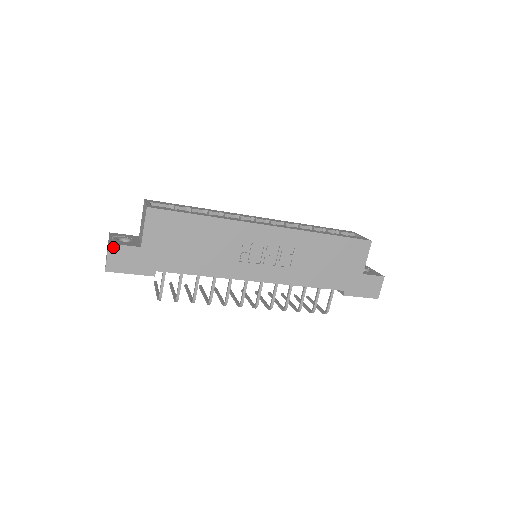
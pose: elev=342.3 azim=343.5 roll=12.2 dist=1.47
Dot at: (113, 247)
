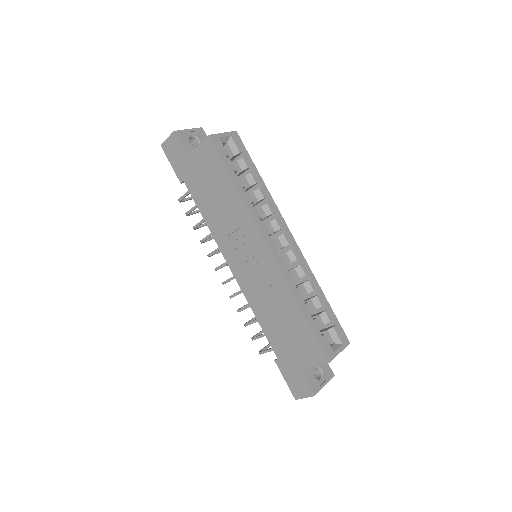
Dot at: (174, 136)
